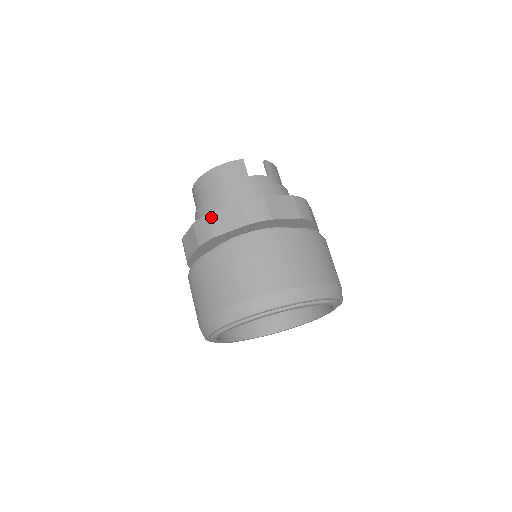
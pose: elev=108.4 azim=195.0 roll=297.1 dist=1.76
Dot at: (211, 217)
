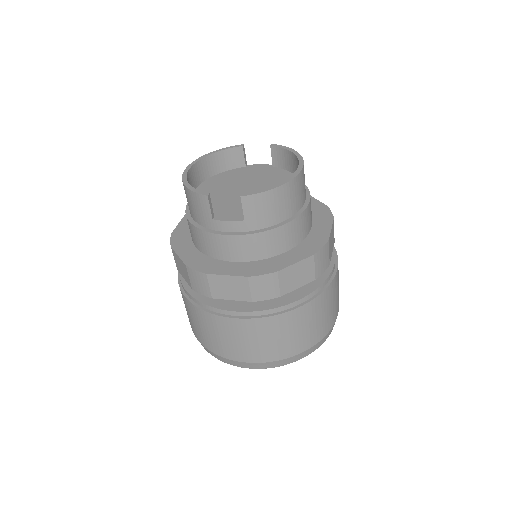
Dot at: (172, 252)
